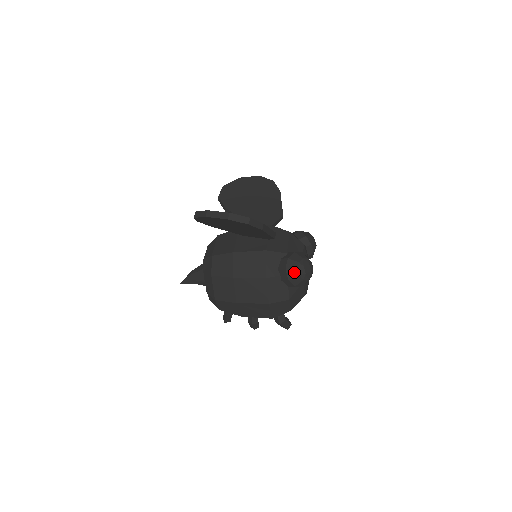
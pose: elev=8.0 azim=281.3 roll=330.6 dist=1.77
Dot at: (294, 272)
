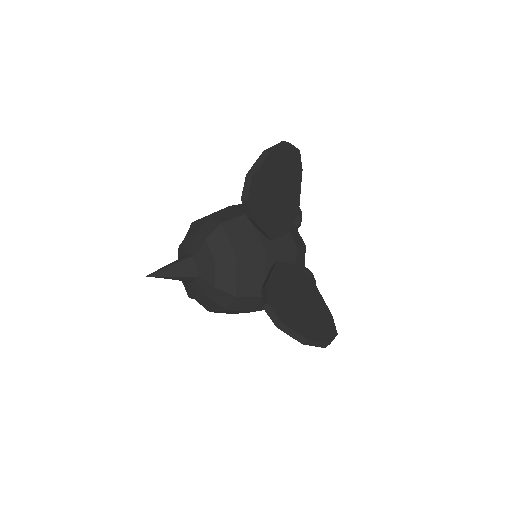
Dot at: occluded
